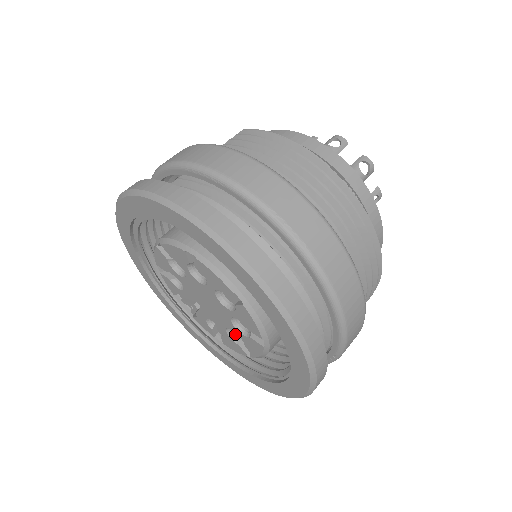
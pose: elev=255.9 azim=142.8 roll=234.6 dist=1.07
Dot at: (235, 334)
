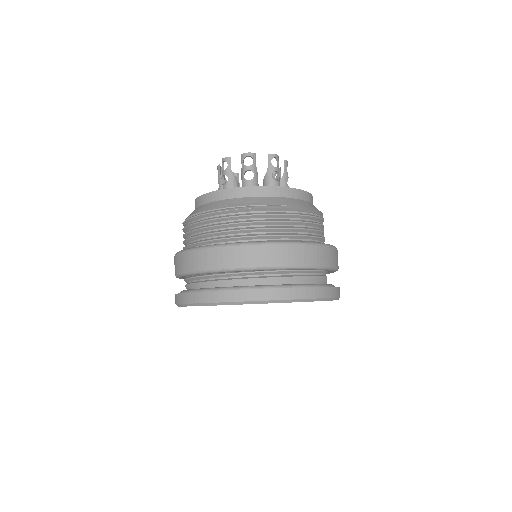
Dot at: occluded
